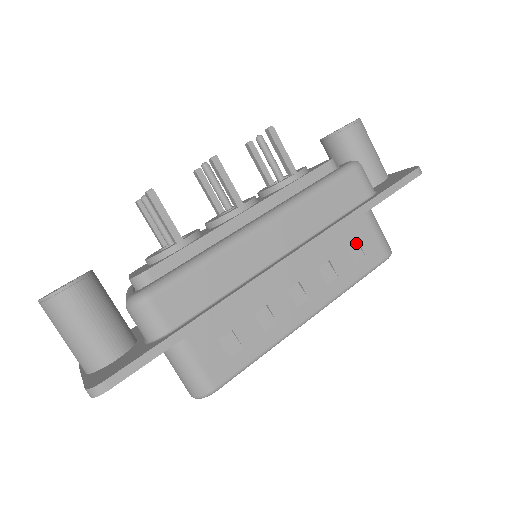
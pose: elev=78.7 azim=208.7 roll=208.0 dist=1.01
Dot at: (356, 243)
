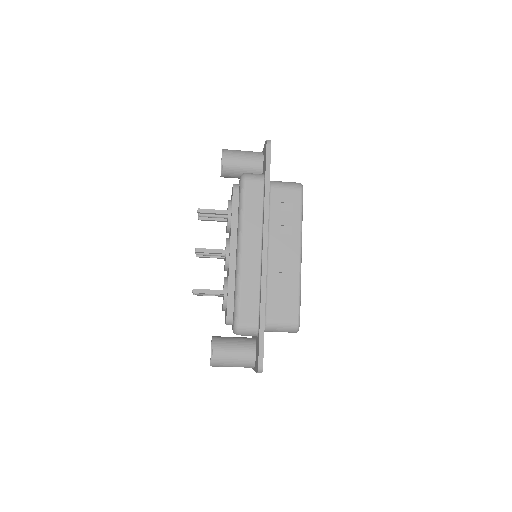
Dot at: (283, 204)
